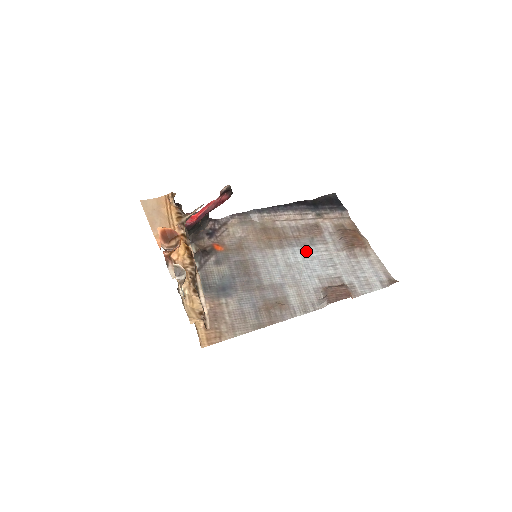
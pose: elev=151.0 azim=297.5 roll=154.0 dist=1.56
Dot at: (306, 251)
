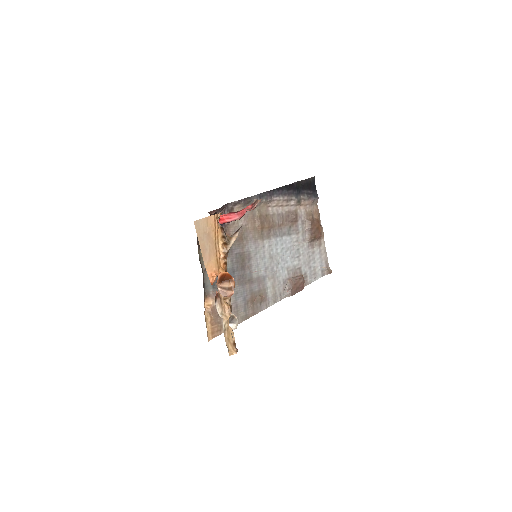
Dot at: (284, 242)
